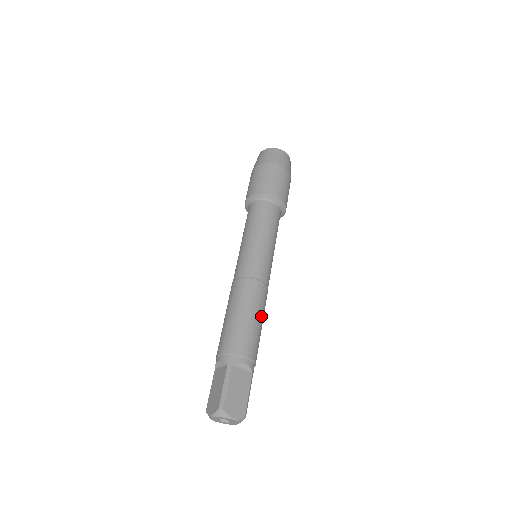
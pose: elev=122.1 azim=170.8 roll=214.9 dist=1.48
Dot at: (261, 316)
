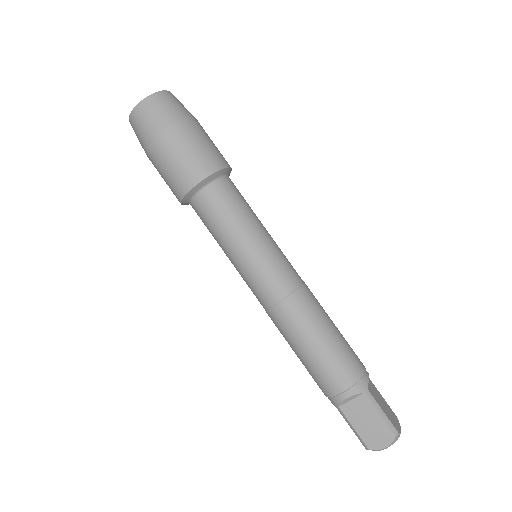
Dot at: occluded
